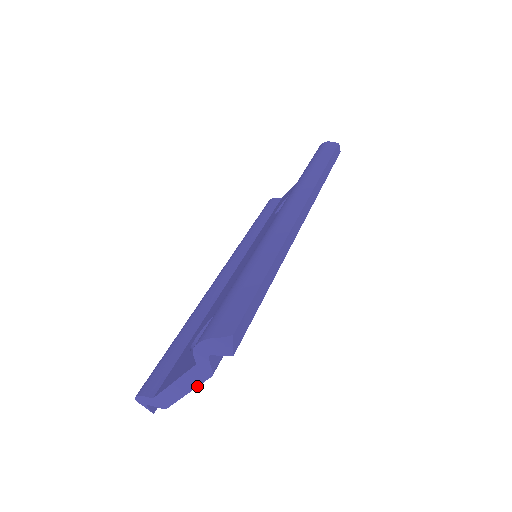
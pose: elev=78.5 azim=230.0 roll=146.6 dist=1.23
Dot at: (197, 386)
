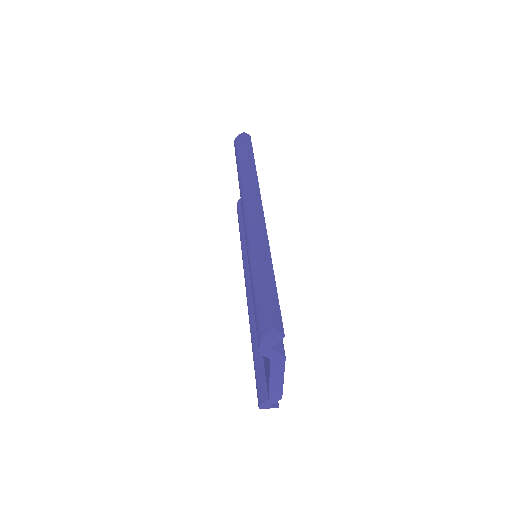
Dot at: (284, 370)
